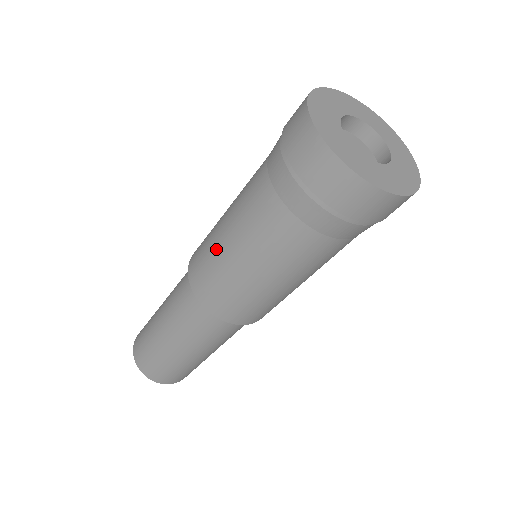
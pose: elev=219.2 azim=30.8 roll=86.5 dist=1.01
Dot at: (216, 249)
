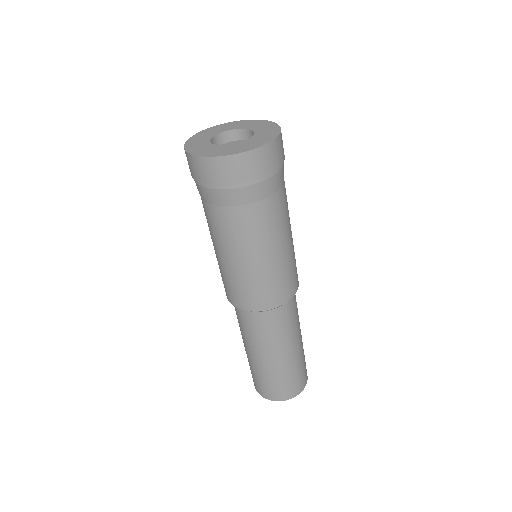
Dot at: occluded
